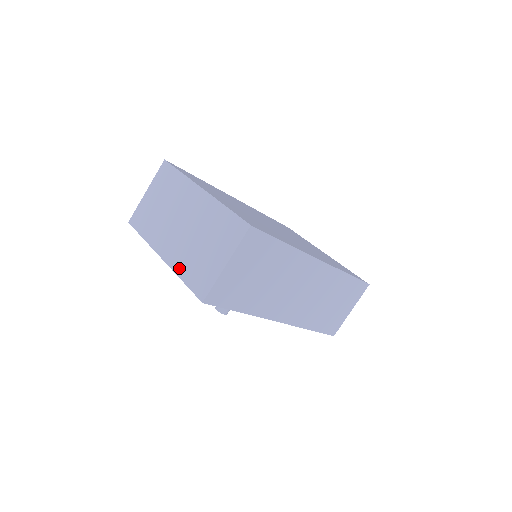
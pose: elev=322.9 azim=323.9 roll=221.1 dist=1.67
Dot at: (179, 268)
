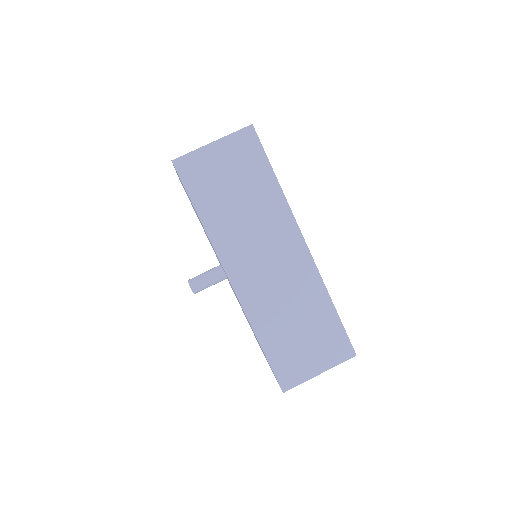
Dot at: occluded
